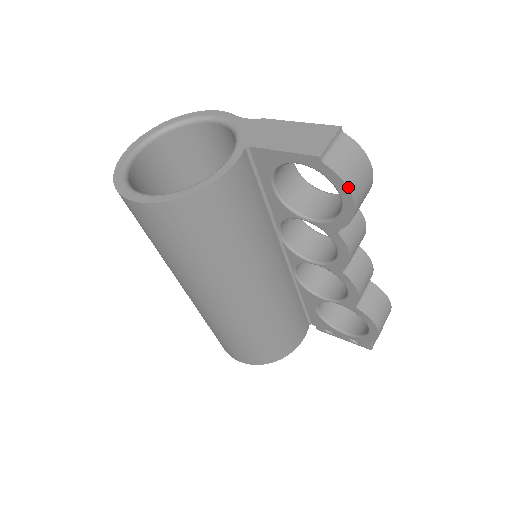
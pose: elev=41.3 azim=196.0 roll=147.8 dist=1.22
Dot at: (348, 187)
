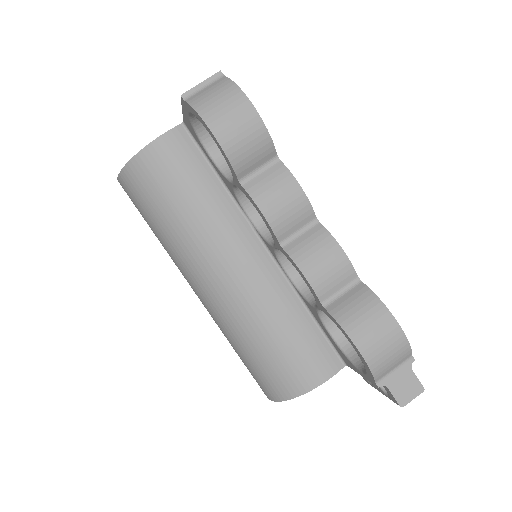
Dot at: (201, 116)
